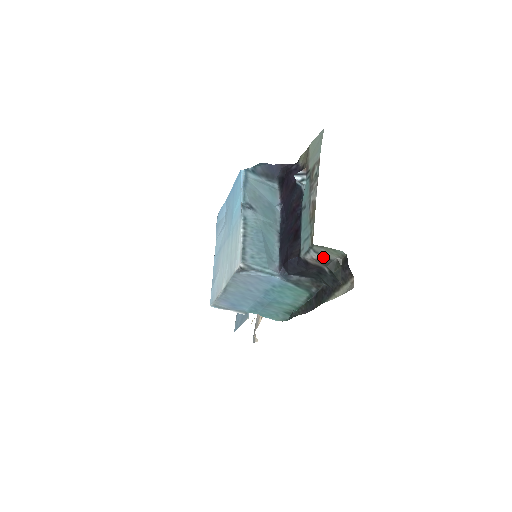
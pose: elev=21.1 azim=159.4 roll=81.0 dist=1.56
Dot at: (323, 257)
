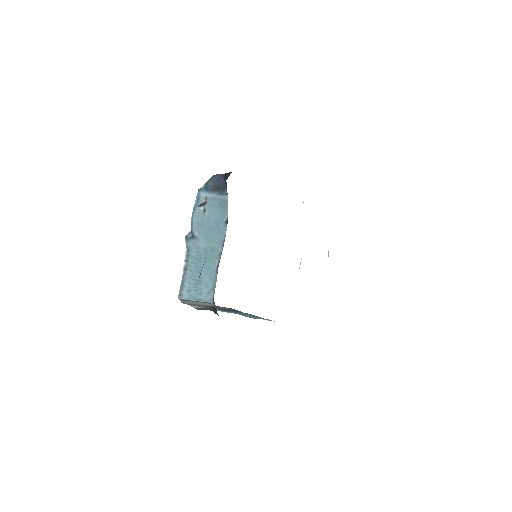
Dot at: (199, 306)
